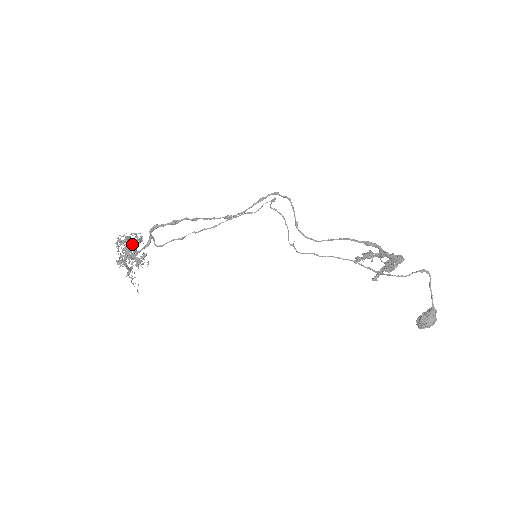
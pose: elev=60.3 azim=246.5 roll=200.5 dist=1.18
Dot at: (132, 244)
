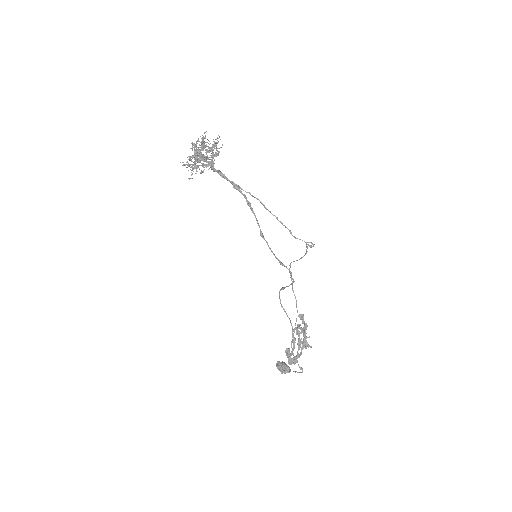
Dot at: (192, 178)
